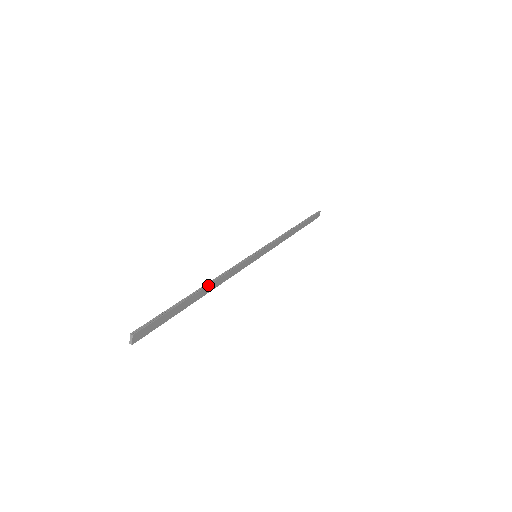
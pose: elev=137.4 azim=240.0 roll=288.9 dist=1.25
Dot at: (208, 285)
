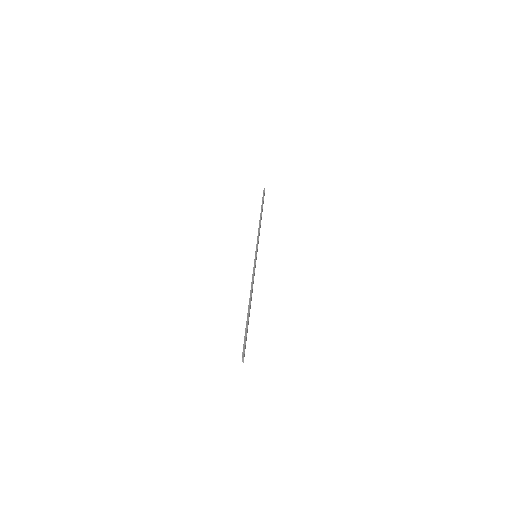
Dot at: (251, 298)
